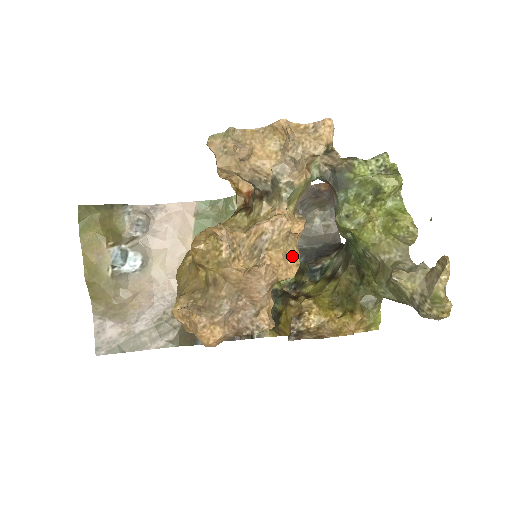
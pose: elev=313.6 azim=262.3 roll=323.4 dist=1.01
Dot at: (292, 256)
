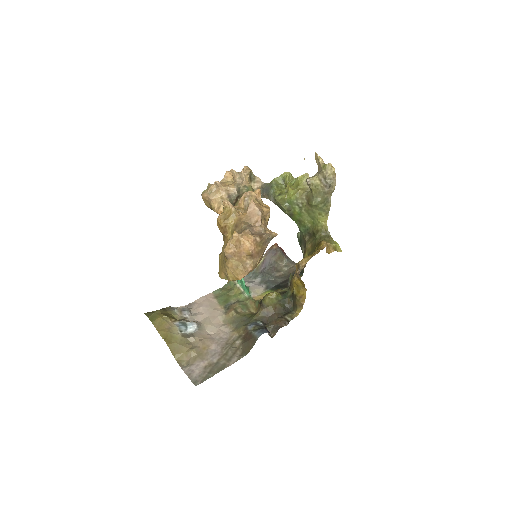
Dot at: (264, 205)
